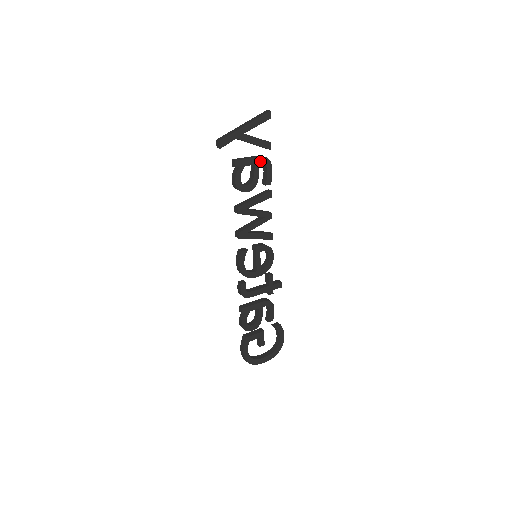
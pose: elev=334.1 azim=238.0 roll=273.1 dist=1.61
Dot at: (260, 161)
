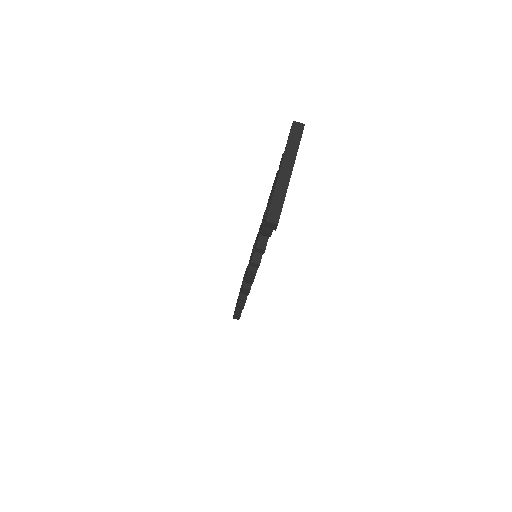
Dot at: occluded
